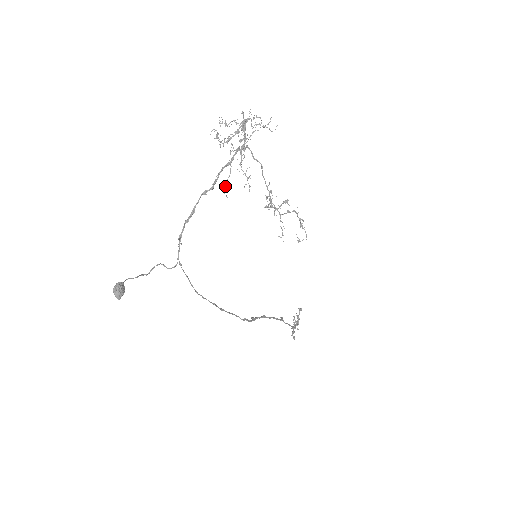
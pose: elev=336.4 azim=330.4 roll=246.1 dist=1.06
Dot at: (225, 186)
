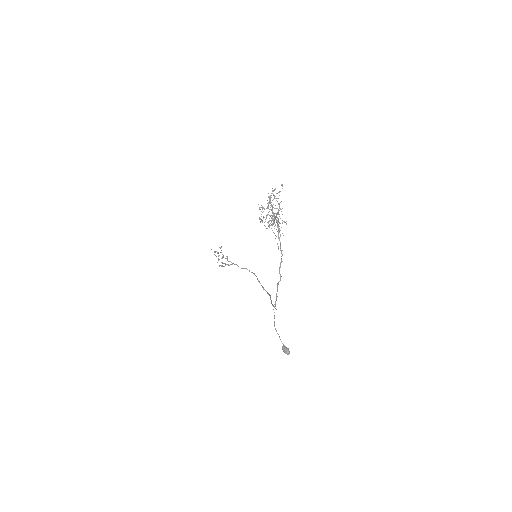
Dot at: occluded
